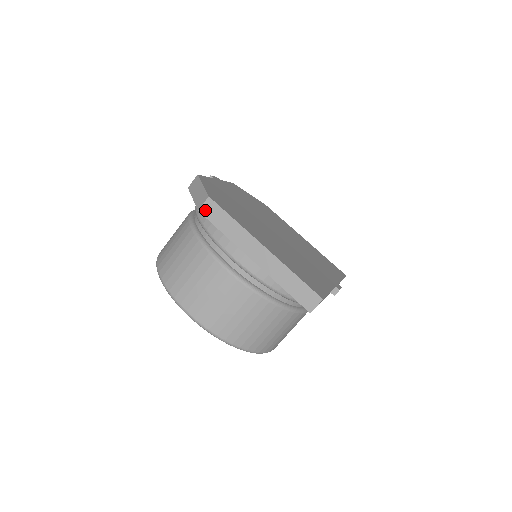
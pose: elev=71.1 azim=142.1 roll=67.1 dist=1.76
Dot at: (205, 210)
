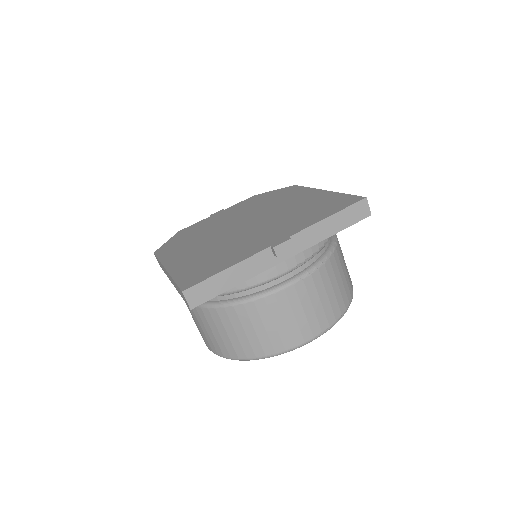
Dot at: (159, 264)
